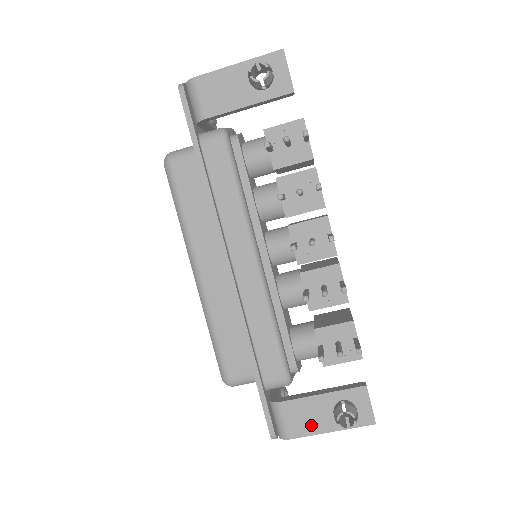
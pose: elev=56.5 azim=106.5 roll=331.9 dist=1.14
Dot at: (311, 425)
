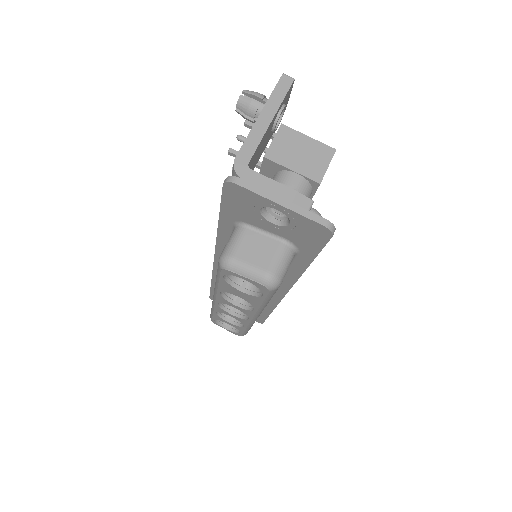
Dot at: occluded
